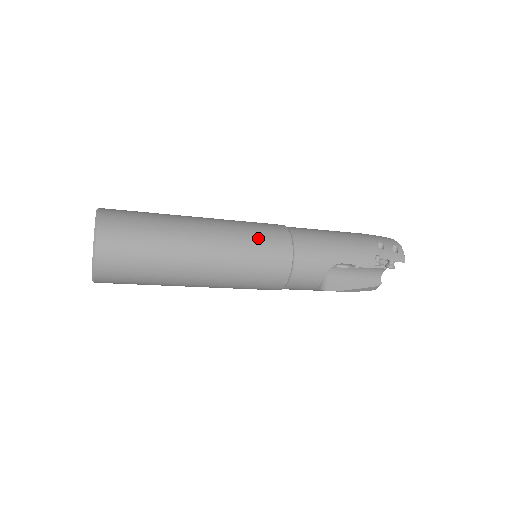
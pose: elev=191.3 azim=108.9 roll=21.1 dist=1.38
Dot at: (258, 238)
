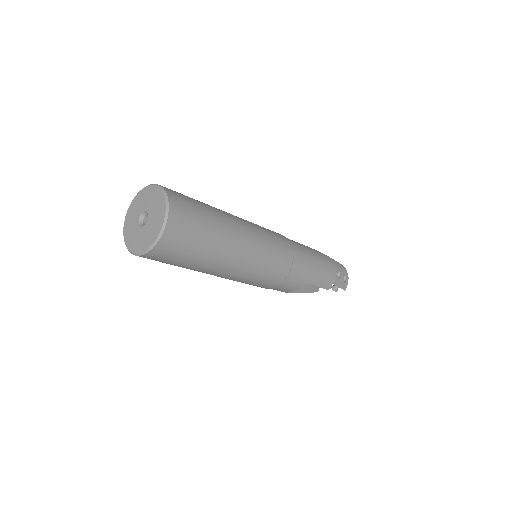
Dot at: (273, 255)
